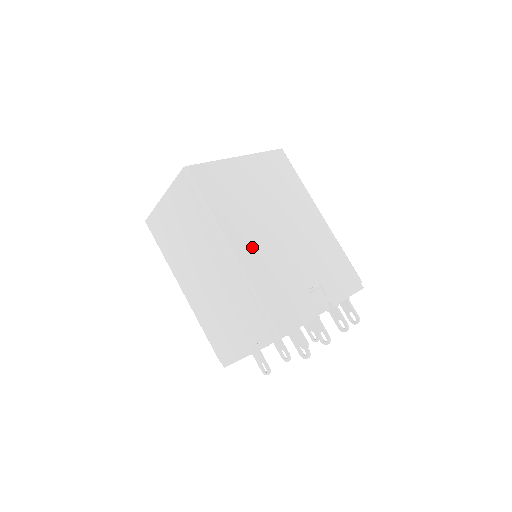
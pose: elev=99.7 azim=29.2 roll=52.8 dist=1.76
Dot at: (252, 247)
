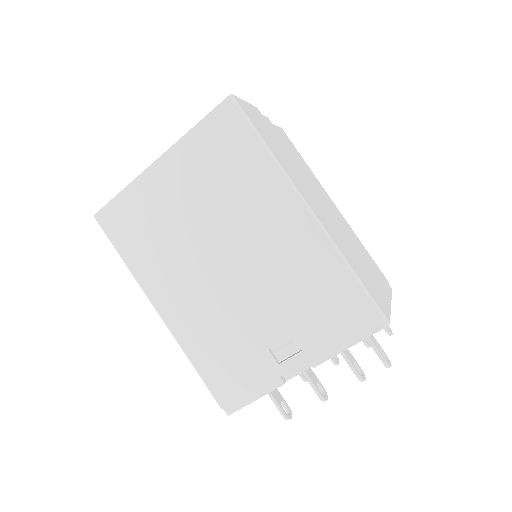
Dot at: (185, 304)
